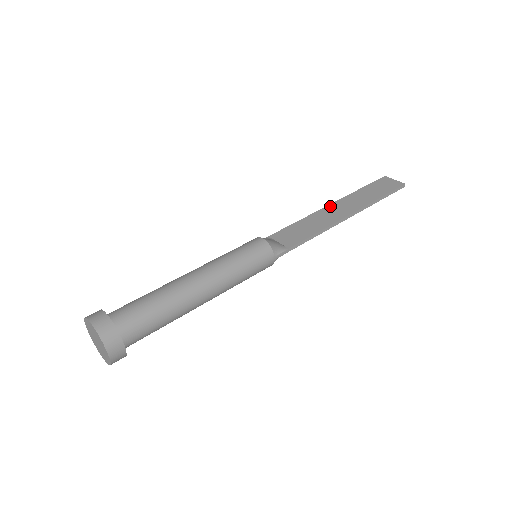
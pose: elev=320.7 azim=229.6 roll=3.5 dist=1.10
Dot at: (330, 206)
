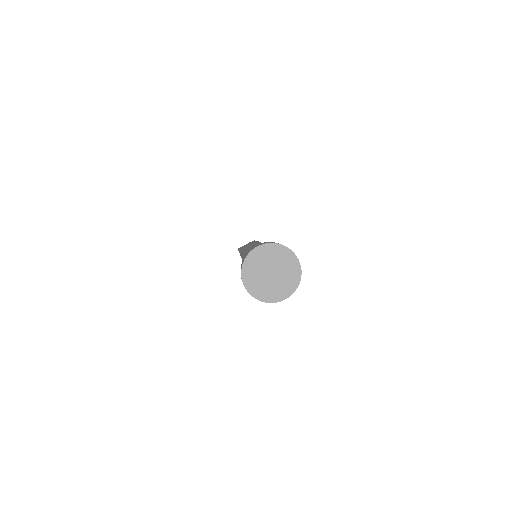
Dot at: occluded
